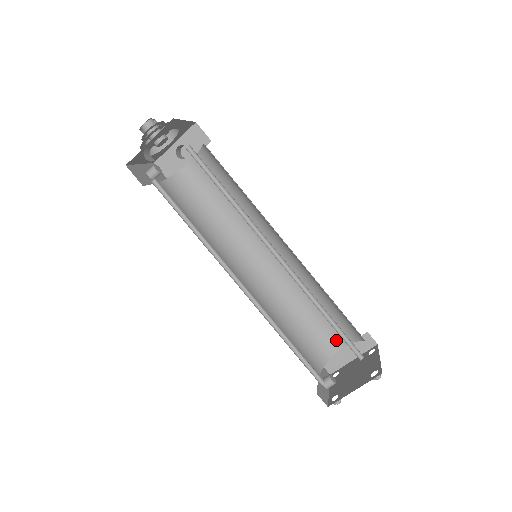
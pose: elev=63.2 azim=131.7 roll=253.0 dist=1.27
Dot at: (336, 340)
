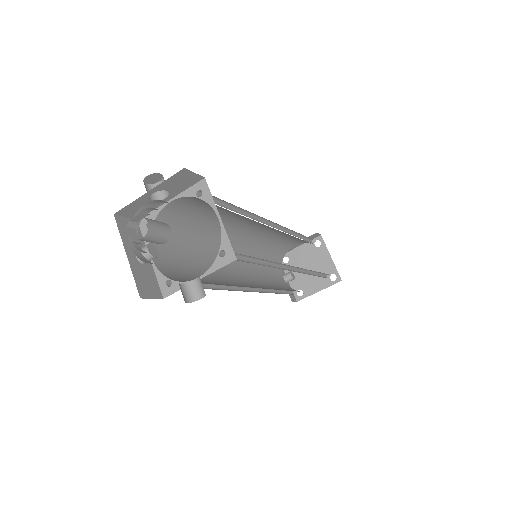
Dot at: (291, 245)
